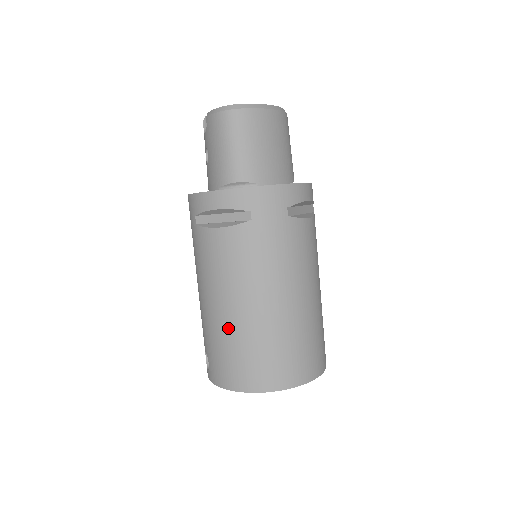
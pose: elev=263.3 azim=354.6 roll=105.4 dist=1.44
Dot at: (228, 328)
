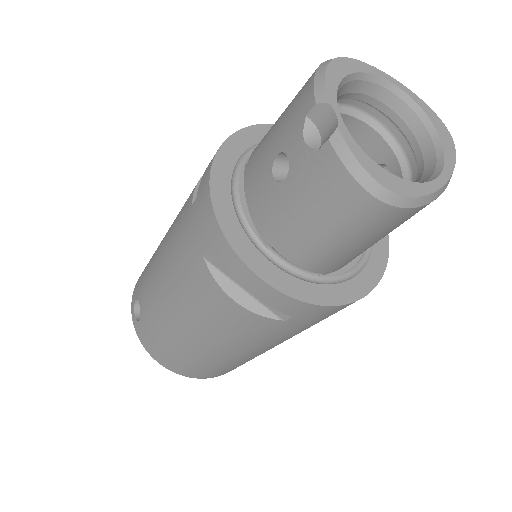
Dot at: (182, 344)
